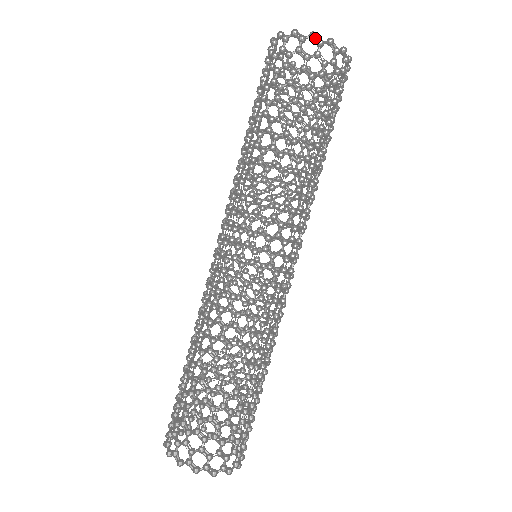
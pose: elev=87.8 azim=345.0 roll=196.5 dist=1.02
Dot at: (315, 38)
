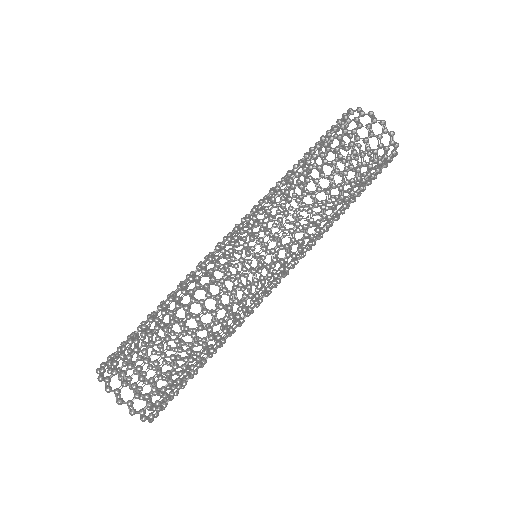
Dot at: (383, 125)
